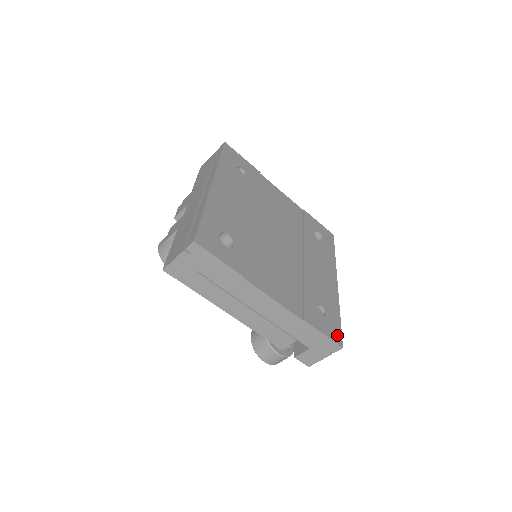
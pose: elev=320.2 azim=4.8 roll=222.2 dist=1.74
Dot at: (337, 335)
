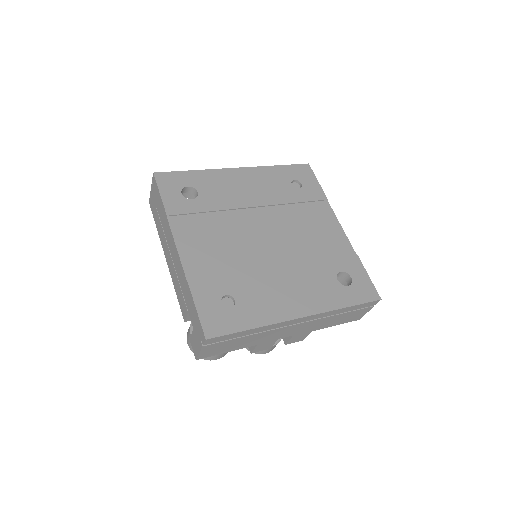
Dot at: (216, 328)
